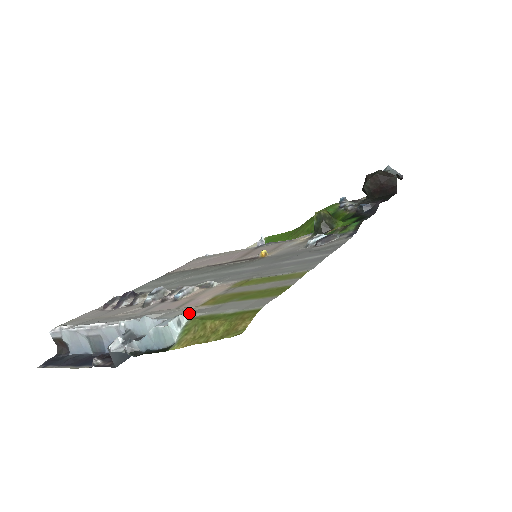
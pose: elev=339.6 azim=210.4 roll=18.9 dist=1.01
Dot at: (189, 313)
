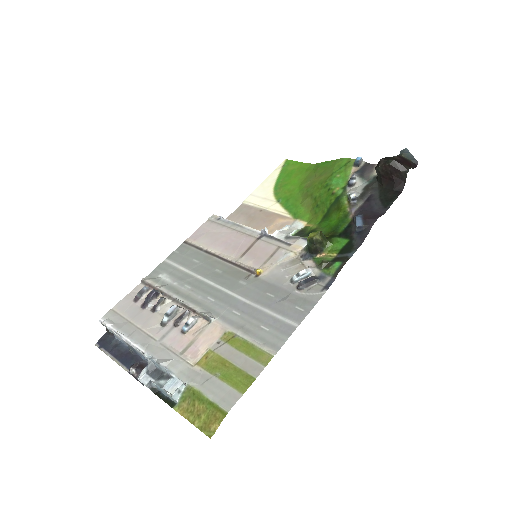
Dot at: (187, 375)
